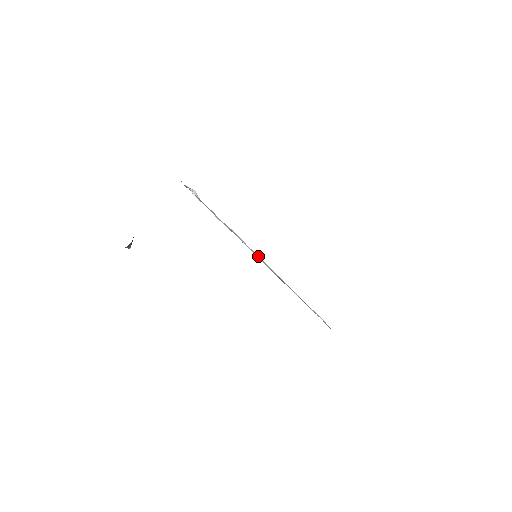
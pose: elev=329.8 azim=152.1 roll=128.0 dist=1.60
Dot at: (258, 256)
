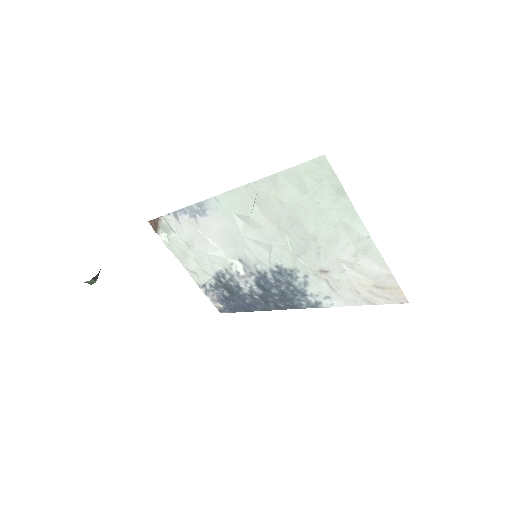
Dot at: (260, 248)
